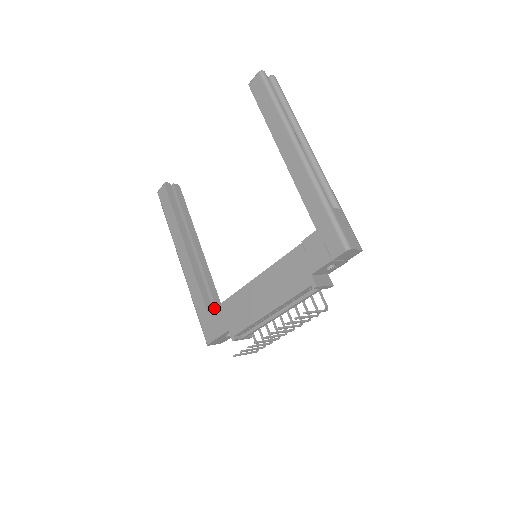
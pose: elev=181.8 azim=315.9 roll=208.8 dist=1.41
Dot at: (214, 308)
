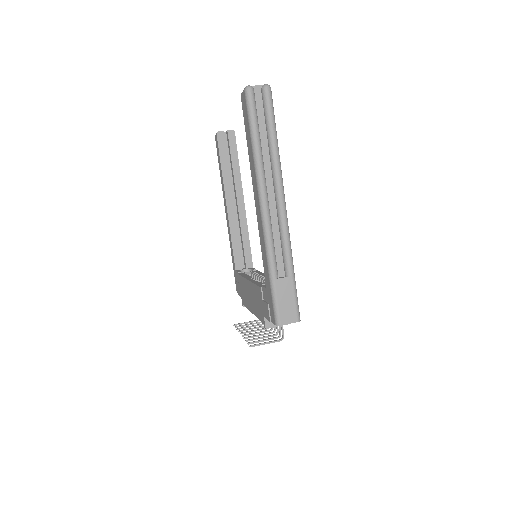
Dot at: (237, 272)
